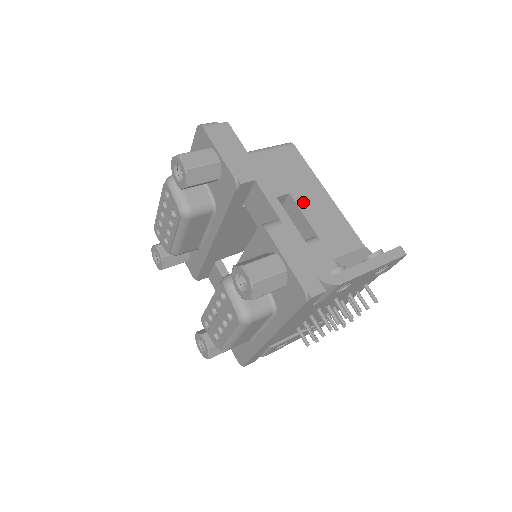
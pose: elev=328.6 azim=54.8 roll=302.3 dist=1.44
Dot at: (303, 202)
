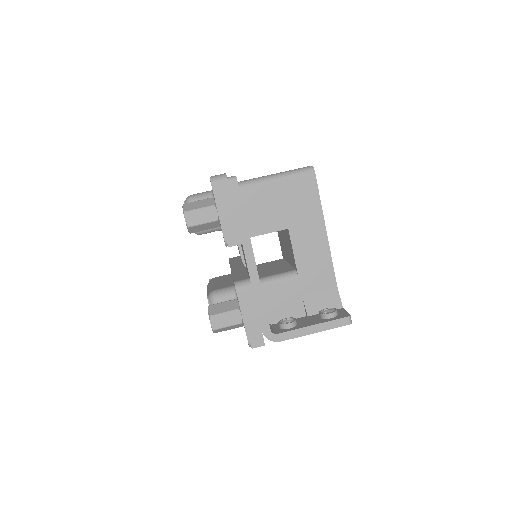
Dot at: (298, 239)
